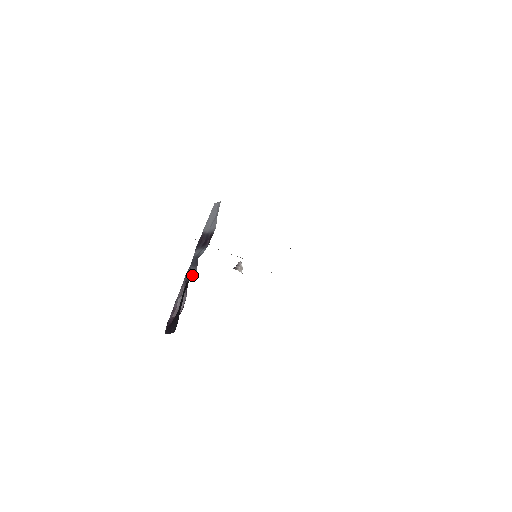
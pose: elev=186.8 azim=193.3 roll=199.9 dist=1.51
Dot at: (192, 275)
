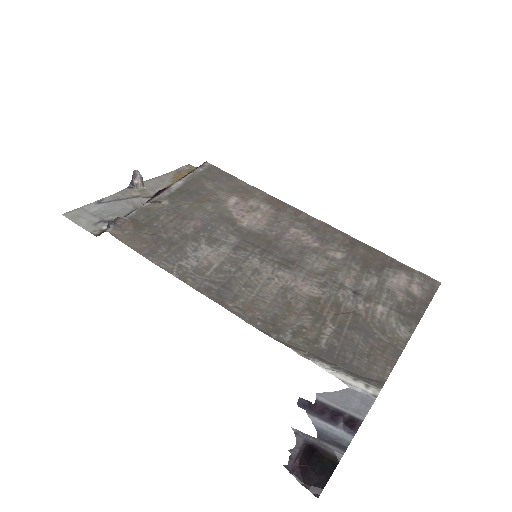
Dot at: (327, 447)
